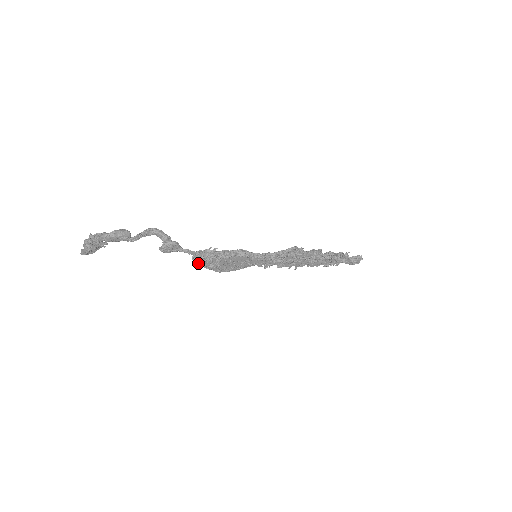
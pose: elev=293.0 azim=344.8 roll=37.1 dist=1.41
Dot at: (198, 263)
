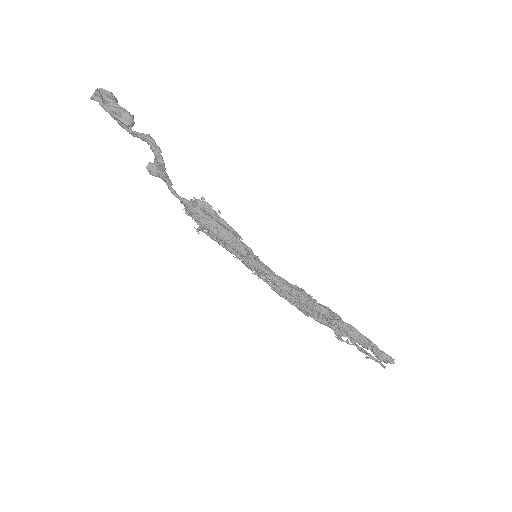
Dot at: (185, 208)
